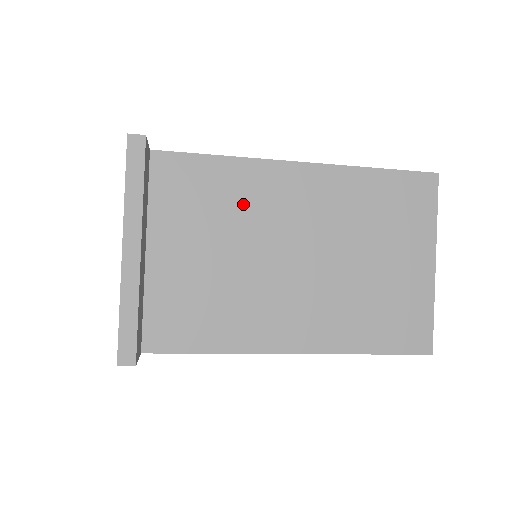
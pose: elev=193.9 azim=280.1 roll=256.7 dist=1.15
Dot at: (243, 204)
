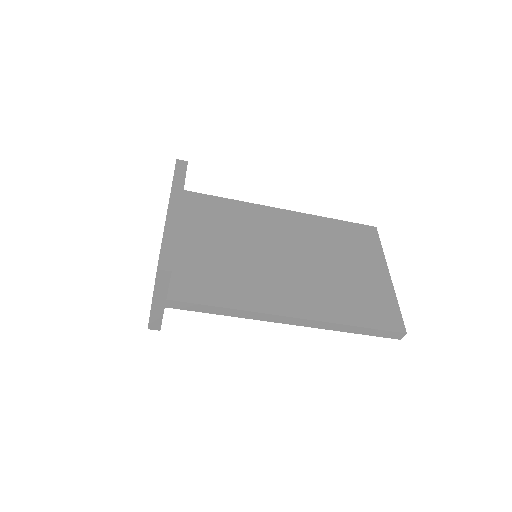
Dot at: (245, 224)
